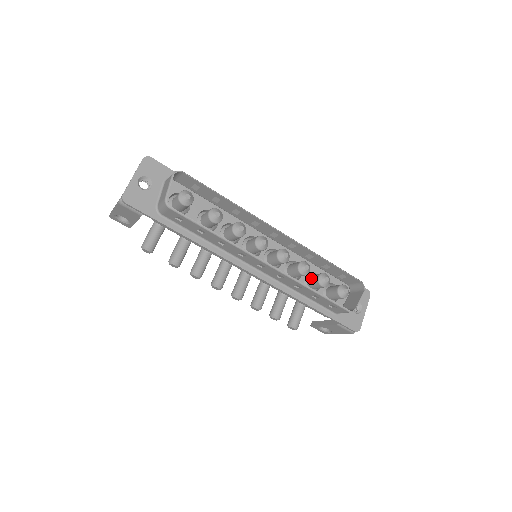
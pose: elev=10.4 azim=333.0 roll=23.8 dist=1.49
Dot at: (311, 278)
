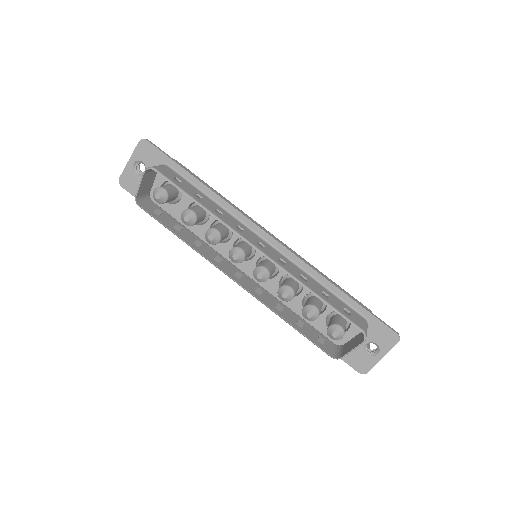
Dot at: (306, 301)
